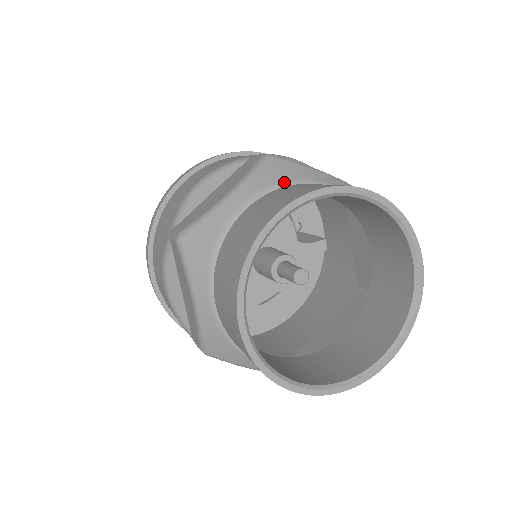
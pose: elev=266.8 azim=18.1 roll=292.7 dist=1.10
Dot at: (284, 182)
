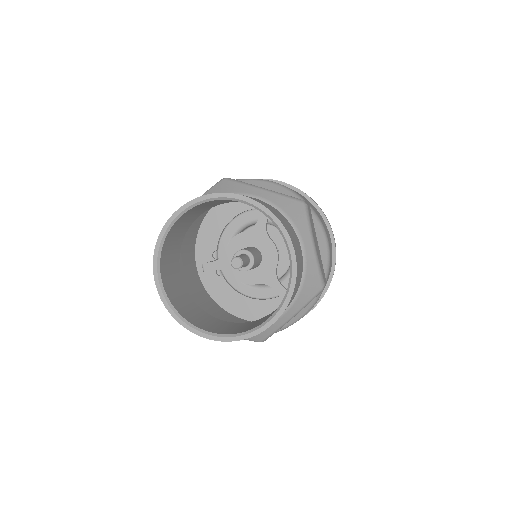
Dot at: occluded
